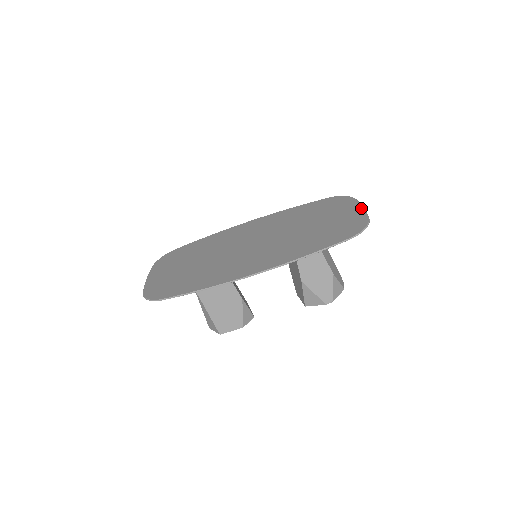
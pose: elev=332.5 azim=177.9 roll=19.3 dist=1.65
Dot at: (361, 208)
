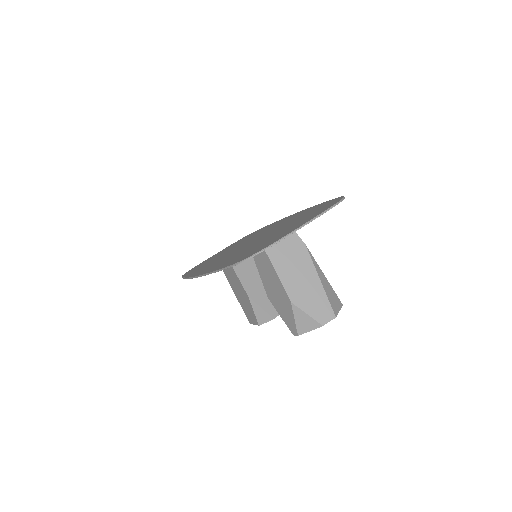
Dot at: (302, 224)
